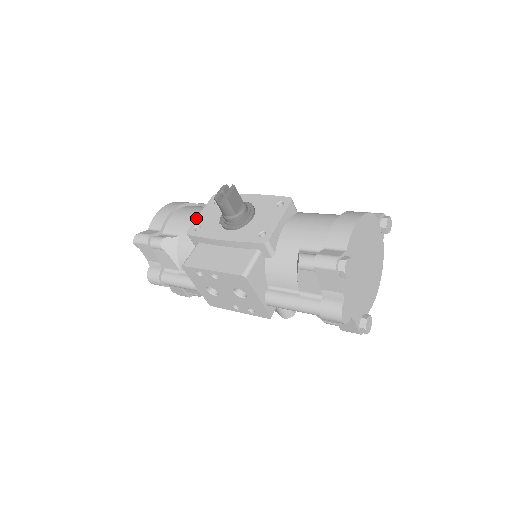
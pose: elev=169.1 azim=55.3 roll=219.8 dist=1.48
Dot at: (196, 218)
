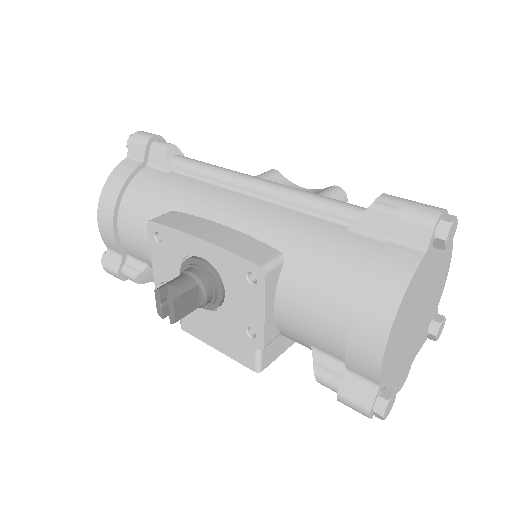
Dot at: (152, 267)
